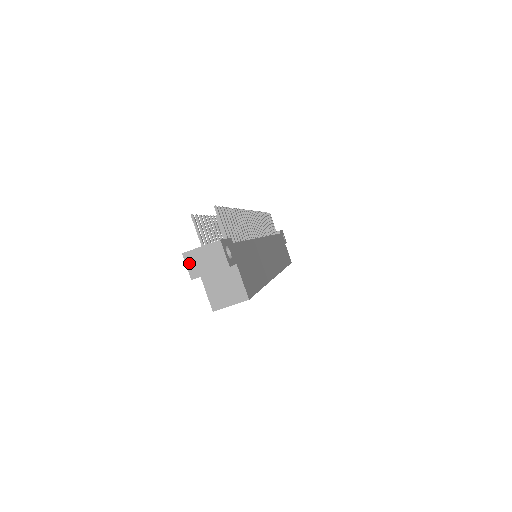
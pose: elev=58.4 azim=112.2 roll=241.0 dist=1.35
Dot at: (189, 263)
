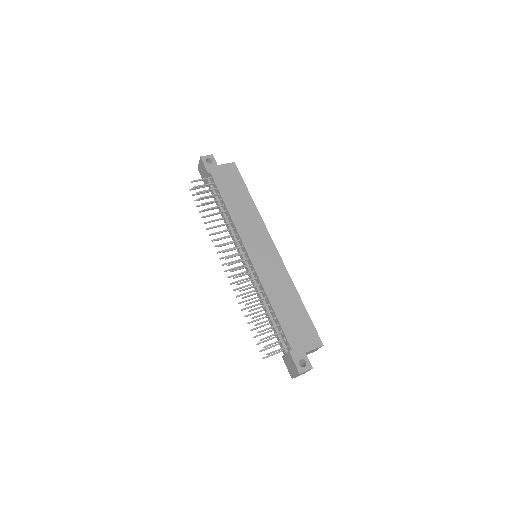
Dot at: occluded
